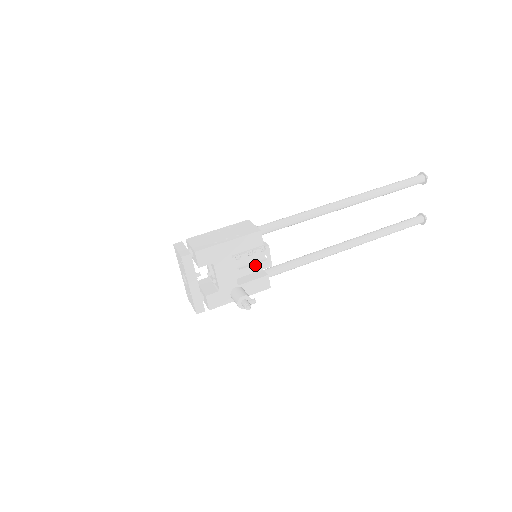
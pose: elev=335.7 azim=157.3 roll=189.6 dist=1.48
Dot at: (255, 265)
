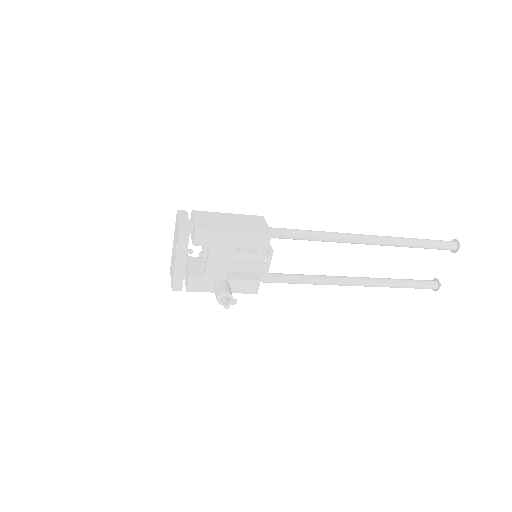
Dot at: (251, 265)
